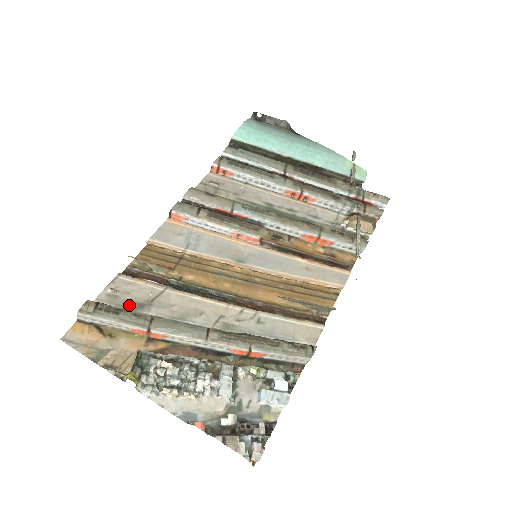
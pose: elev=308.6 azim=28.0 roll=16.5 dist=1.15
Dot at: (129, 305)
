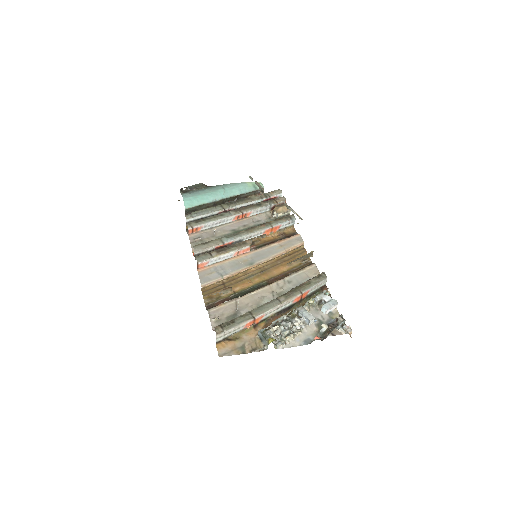
Dot at: (230, 319)
